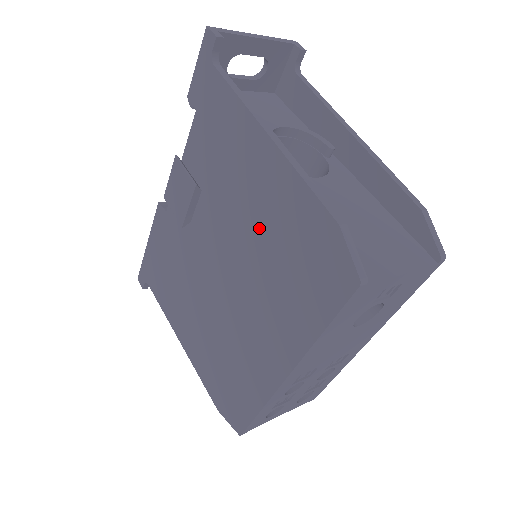
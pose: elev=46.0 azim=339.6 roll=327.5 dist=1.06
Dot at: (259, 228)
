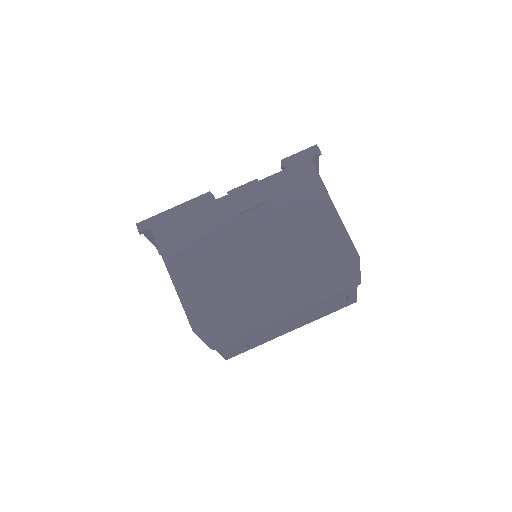
Dot at: (305, 240)
